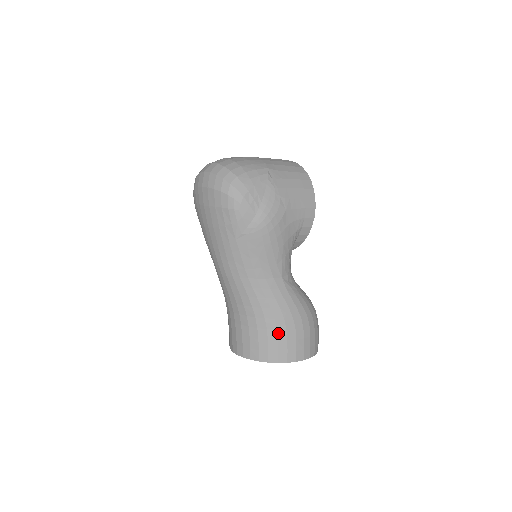
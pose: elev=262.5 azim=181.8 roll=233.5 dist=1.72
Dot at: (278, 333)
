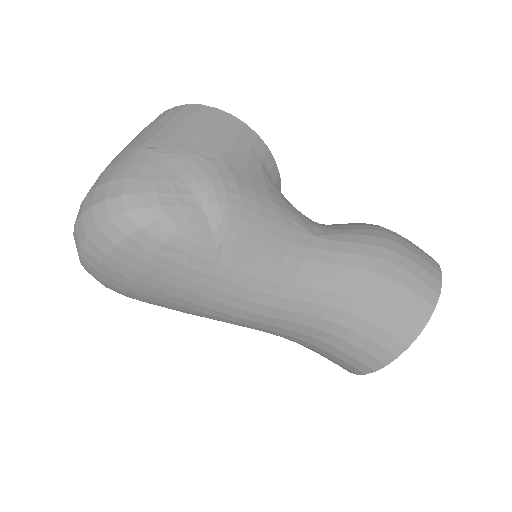
Dot at: (389, 294)
